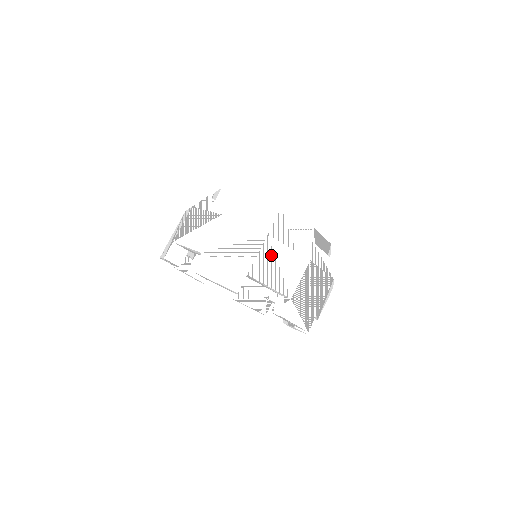
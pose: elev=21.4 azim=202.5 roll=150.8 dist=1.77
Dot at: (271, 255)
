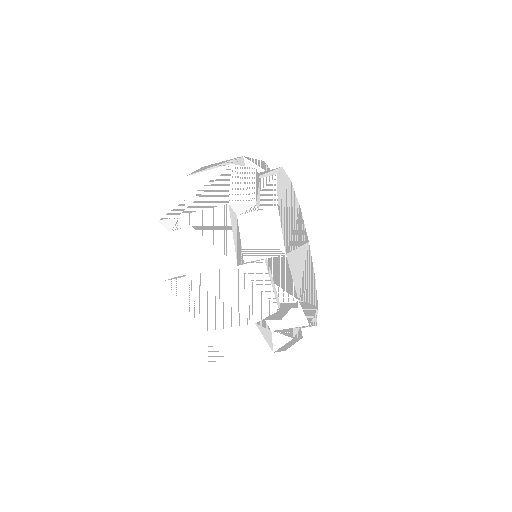
Dot at: (242, 334)
